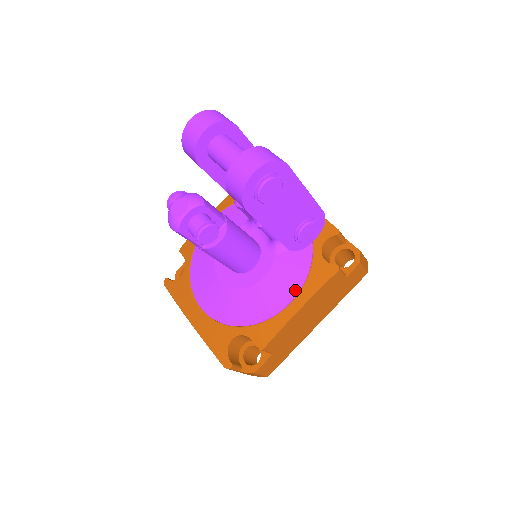
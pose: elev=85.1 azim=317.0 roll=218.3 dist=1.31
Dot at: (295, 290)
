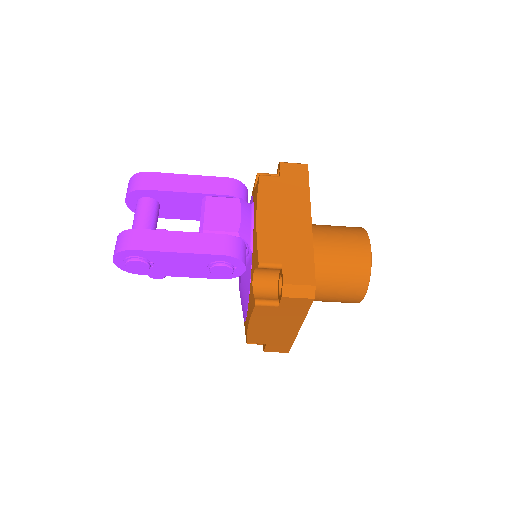
Dot at: (246, 308)
